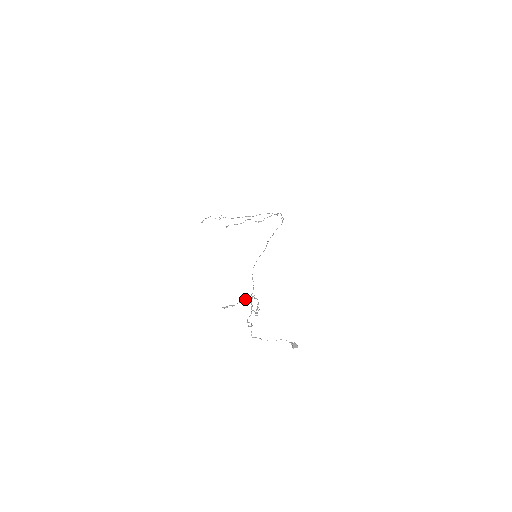
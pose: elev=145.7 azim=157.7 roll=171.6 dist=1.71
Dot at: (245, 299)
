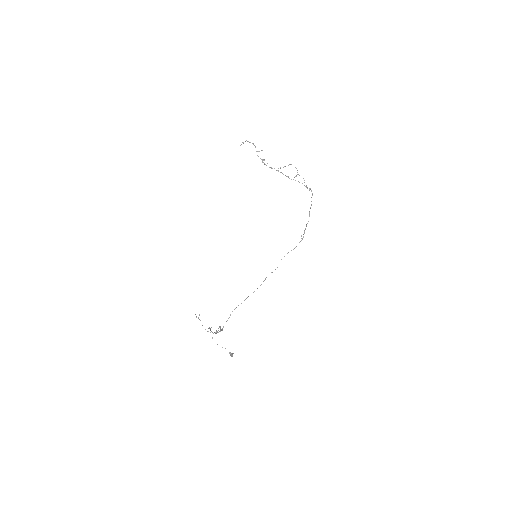
Dot at: occluded
